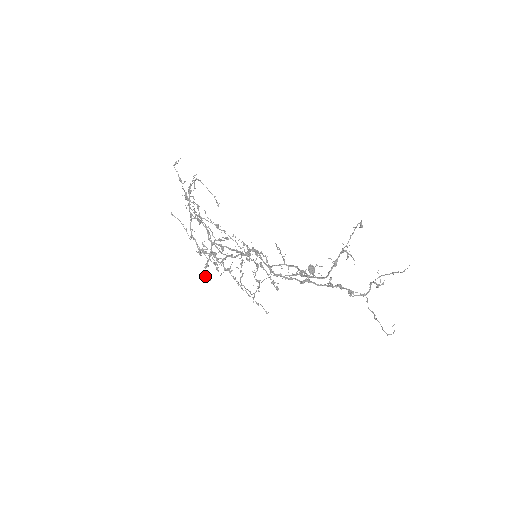
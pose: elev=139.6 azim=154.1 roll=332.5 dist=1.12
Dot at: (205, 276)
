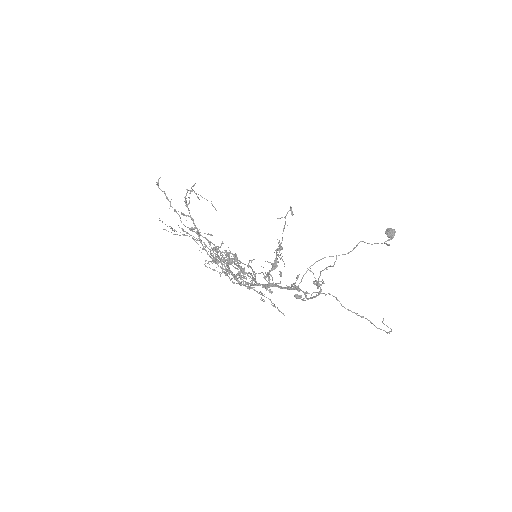
Dot at: (232, 282)
